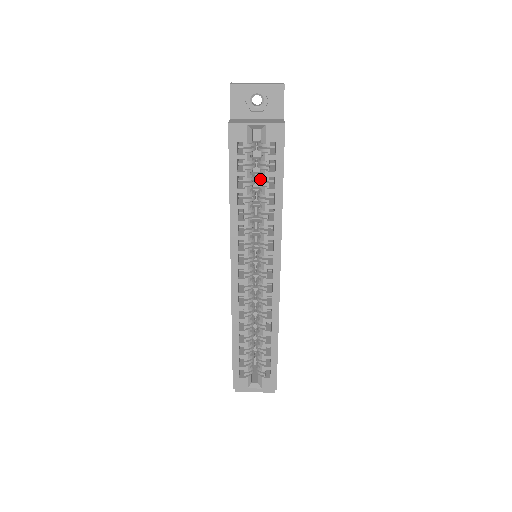
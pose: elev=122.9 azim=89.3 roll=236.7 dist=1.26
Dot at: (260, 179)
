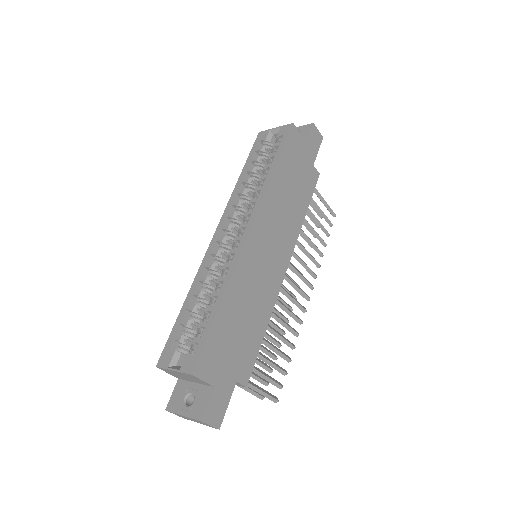
Dot at: occluded
